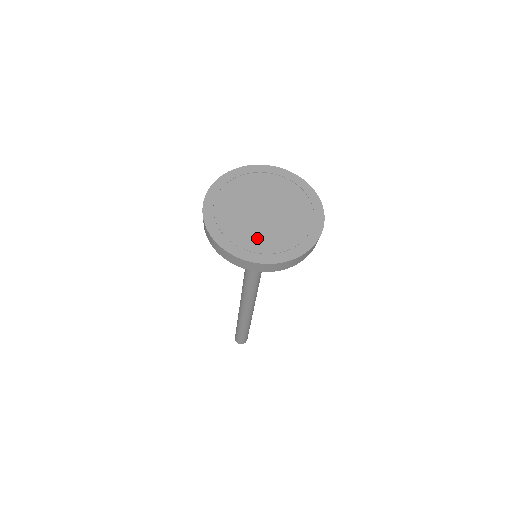
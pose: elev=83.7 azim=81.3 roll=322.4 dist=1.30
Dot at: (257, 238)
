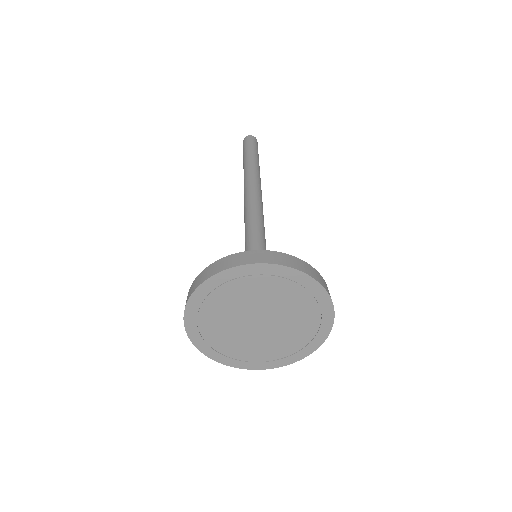
Dot at: (261, 350)
